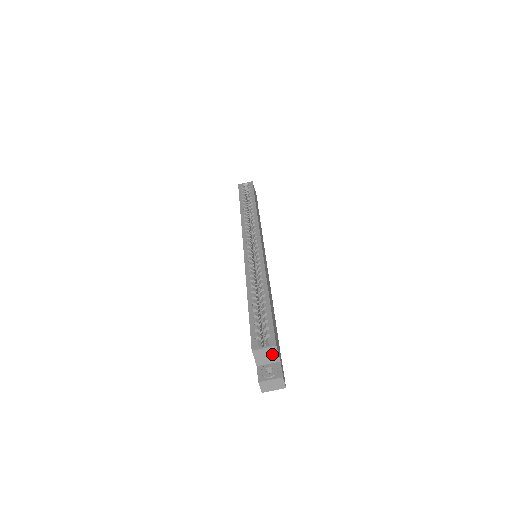
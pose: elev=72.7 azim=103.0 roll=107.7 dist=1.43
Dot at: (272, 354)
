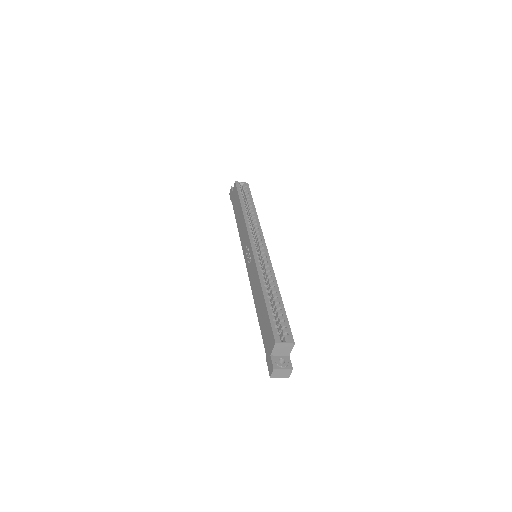
Dot at: (287, 349)
